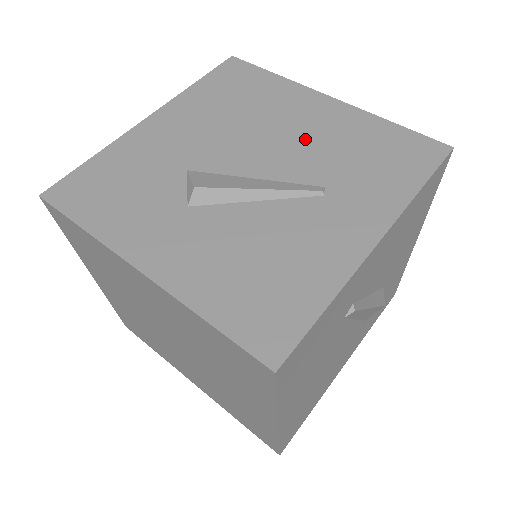
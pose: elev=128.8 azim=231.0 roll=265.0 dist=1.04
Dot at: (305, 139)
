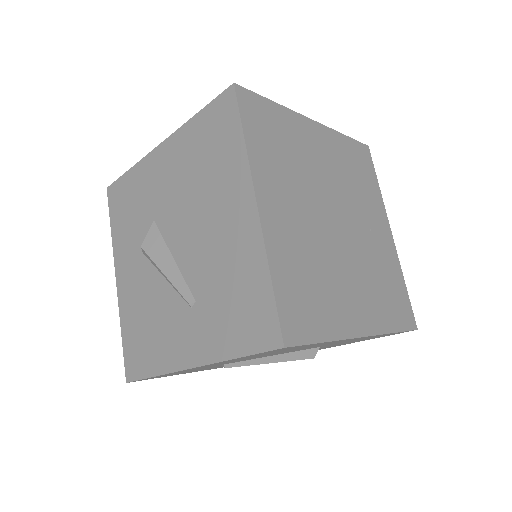
Dot at: (213, 245)
